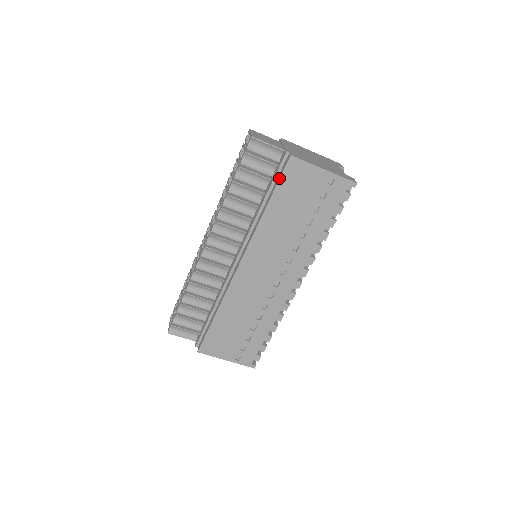
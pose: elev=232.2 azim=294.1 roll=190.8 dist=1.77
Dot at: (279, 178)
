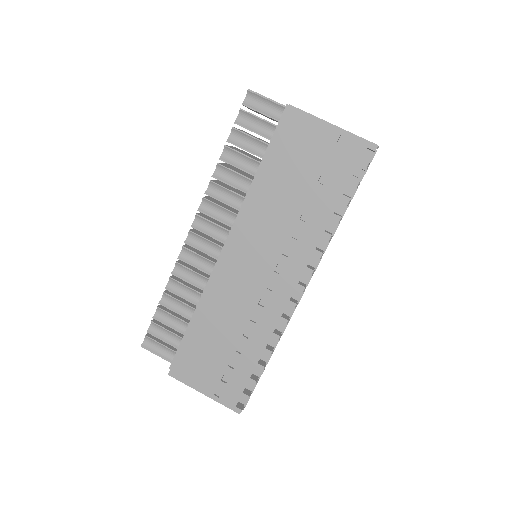
Dot at: occluded
